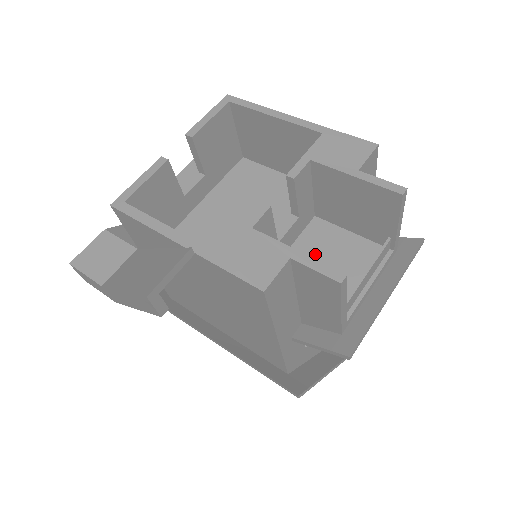
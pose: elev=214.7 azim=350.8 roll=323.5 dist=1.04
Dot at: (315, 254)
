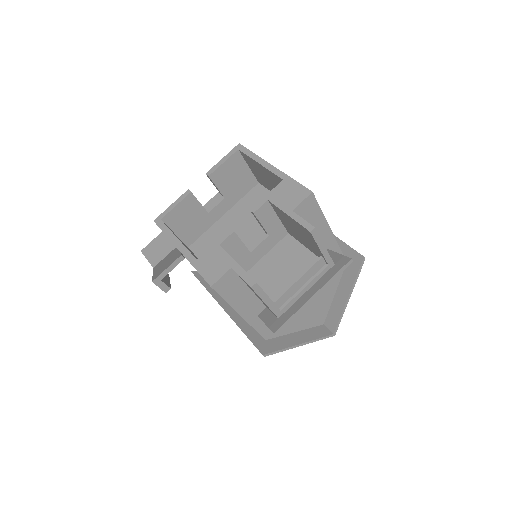
Dot at: (279, 261)
